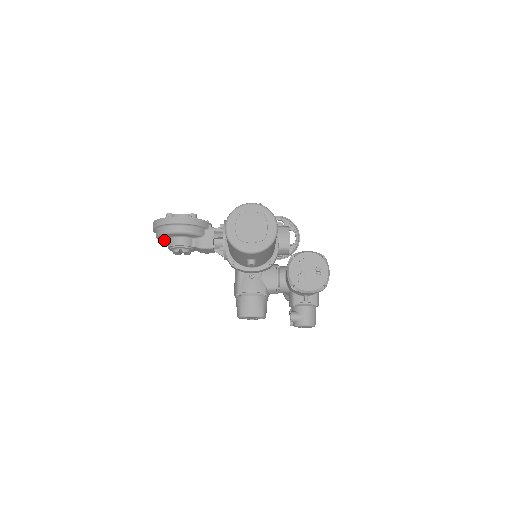
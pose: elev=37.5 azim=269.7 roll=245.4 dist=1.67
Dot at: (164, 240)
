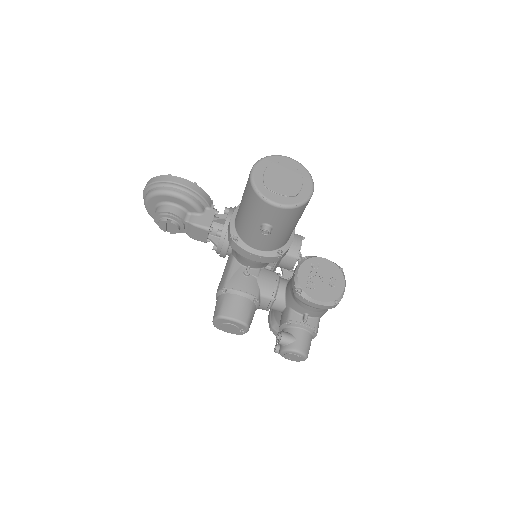
Dot at: (152, 207)
